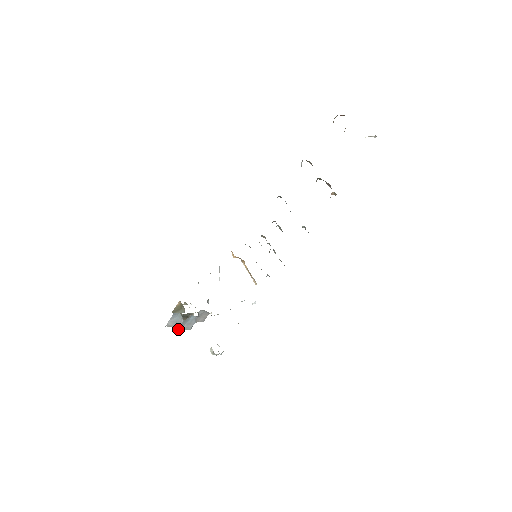
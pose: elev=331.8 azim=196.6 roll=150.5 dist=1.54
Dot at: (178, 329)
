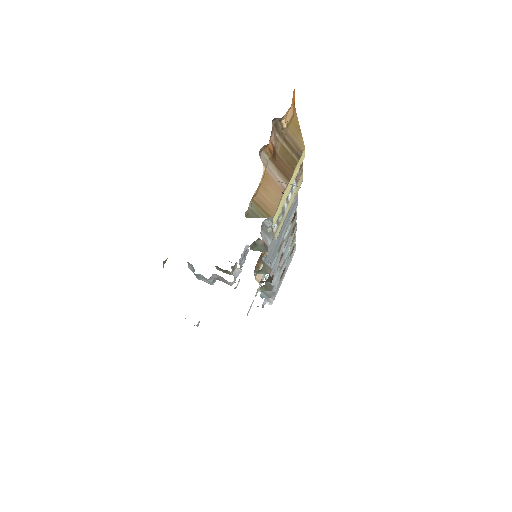
Dot at: (197, 277)
